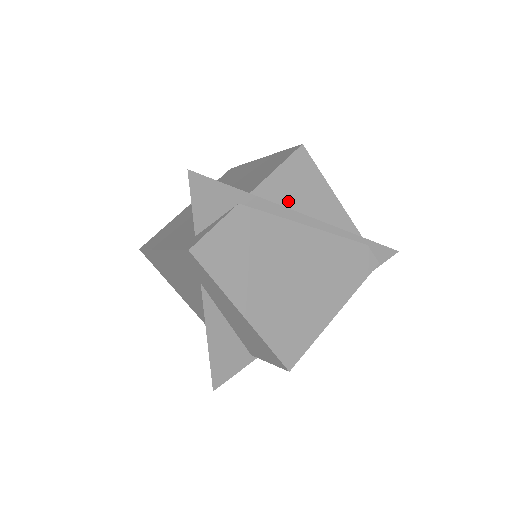
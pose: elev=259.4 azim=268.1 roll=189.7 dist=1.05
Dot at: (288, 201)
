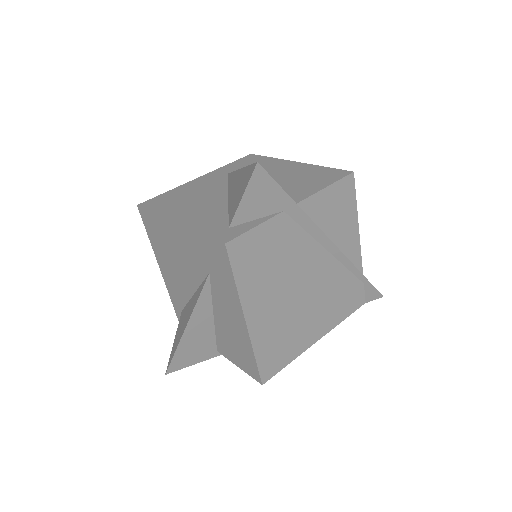
Dot at: (322, 222)
